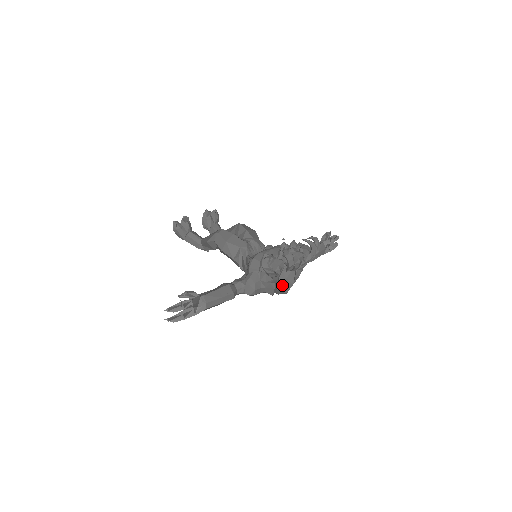
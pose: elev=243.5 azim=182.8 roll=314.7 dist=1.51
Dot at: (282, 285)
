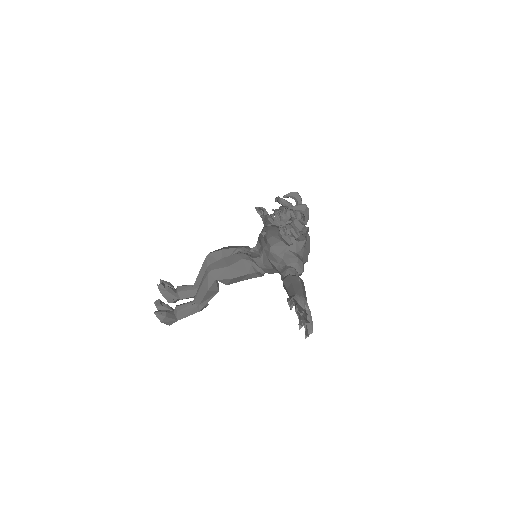
Dot at: occluded
